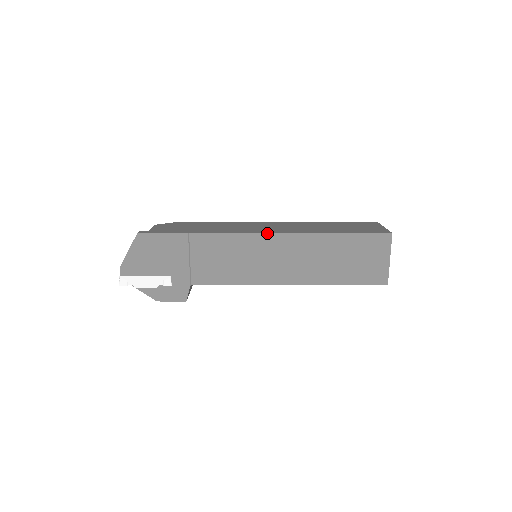
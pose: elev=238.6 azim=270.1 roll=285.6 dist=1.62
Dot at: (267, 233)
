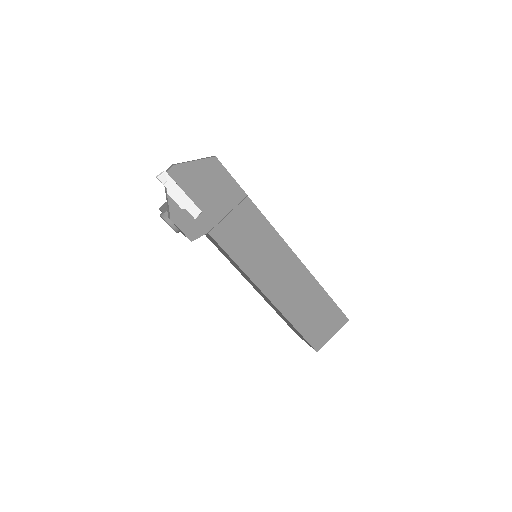
Dot at: (291, 249)
